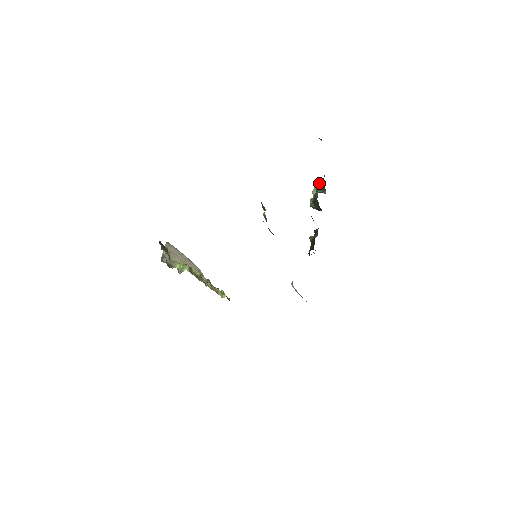
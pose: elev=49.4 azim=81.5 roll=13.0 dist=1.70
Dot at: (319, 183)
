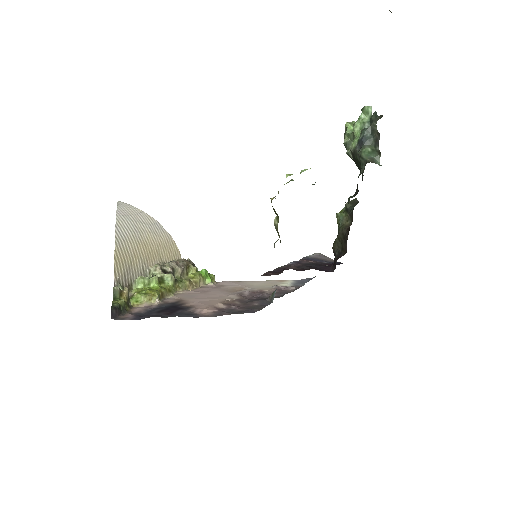
Dot at: (368, 113)
